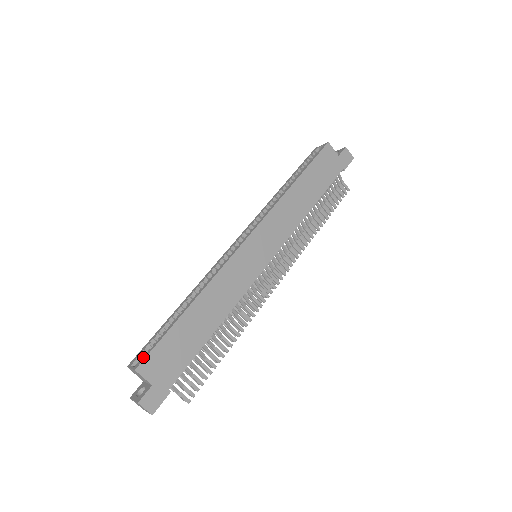
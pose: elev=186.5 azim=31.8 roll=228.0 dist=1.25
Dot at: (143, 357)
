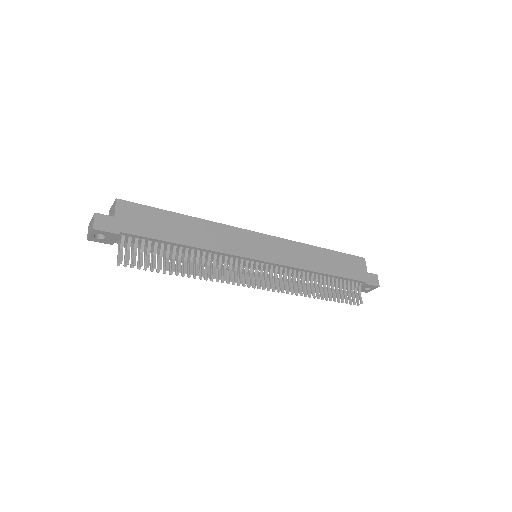
Dot at: (128, 203)
